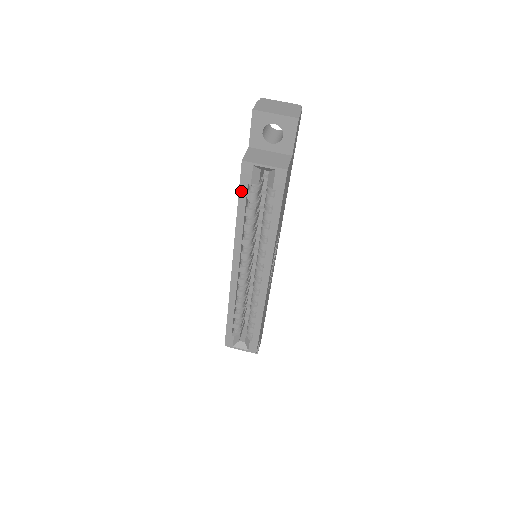
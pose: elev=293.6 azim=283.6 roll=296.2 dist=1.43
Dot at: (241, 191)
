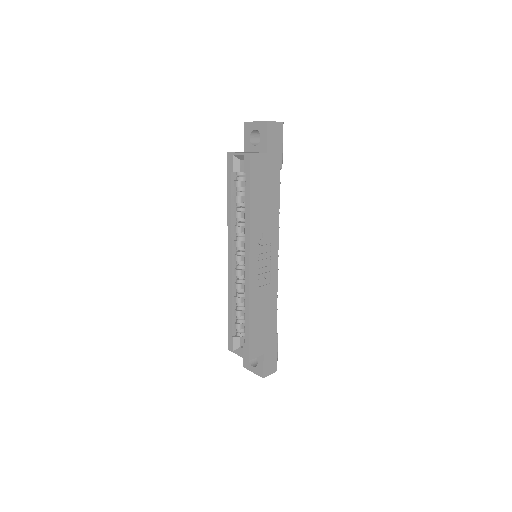
Dot at: (228, 178)
